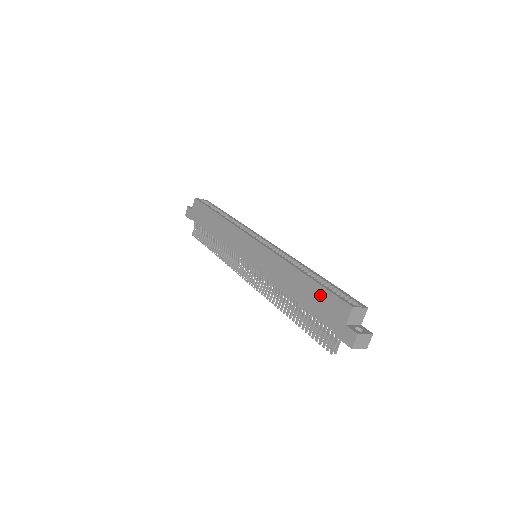
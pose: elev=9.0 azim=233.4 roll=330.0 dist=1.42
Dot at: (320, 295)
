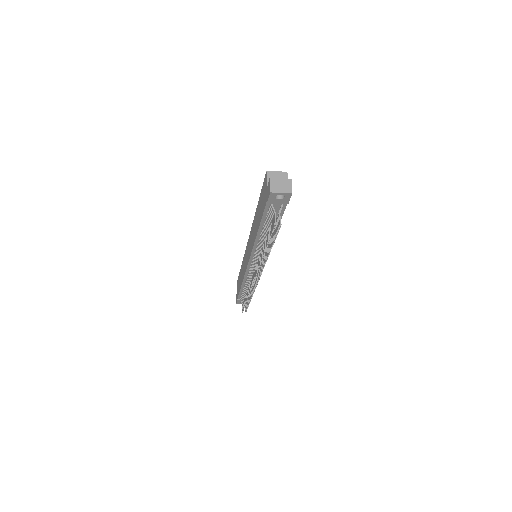
Dot at: (261, 199)
